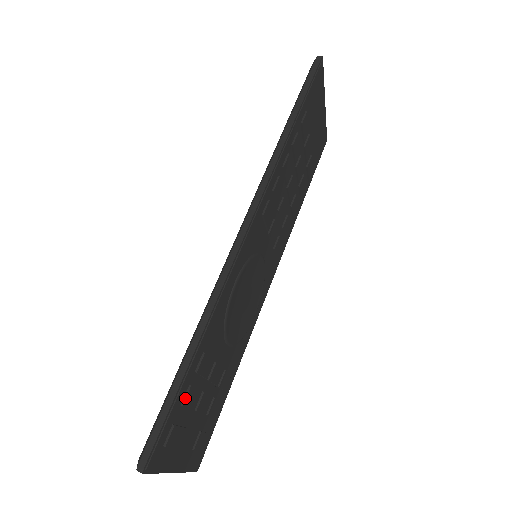
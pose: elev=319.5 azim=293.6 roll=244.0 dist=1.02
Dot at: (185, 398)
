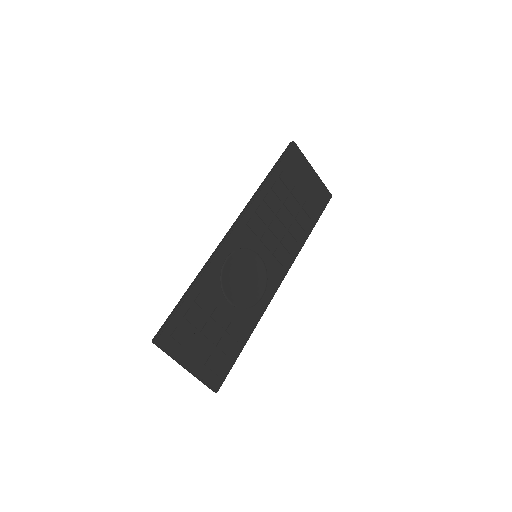
Dot at: (186, 313)
